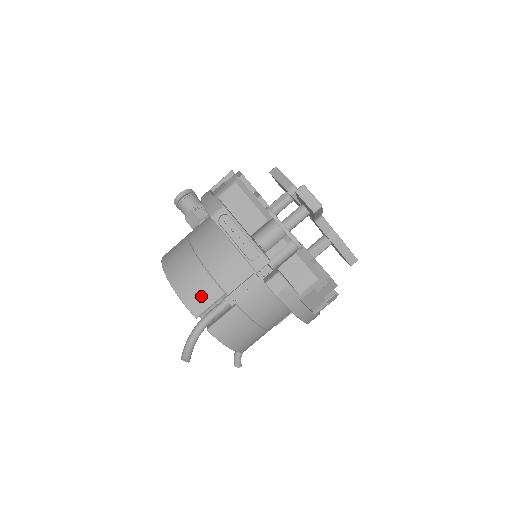
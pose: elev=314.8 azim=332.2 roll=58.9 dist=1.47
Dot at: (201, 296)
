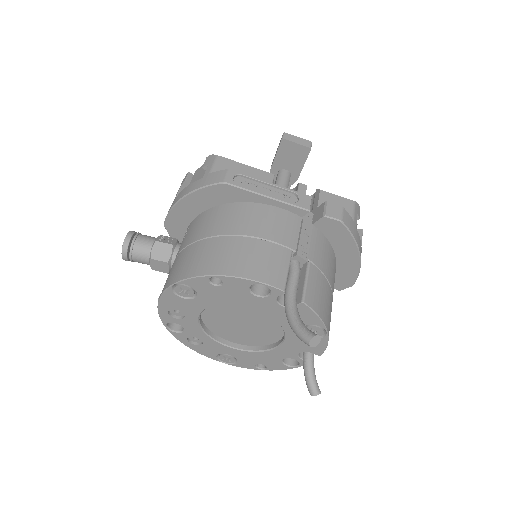
Dot at: (272, 264)
